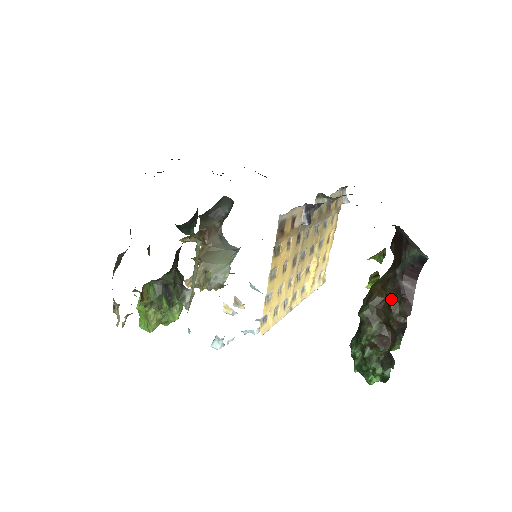
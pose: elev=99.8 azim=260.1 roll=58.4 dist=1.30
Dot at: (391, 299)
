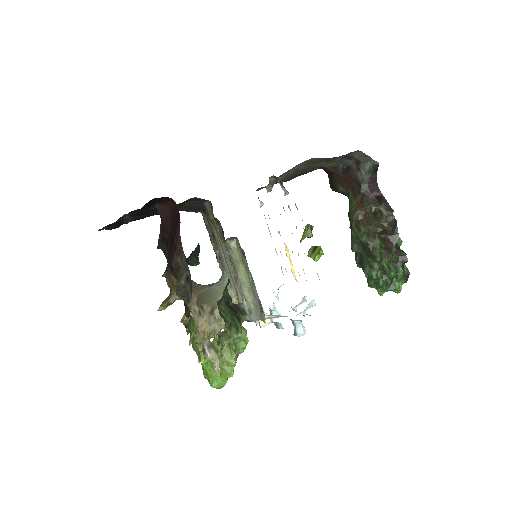
Dot at: (373, 212)
